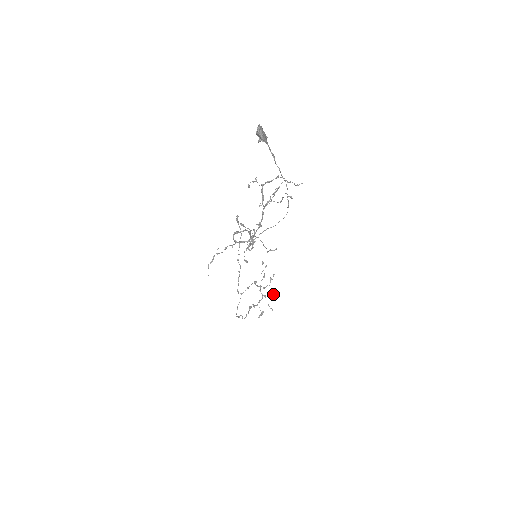
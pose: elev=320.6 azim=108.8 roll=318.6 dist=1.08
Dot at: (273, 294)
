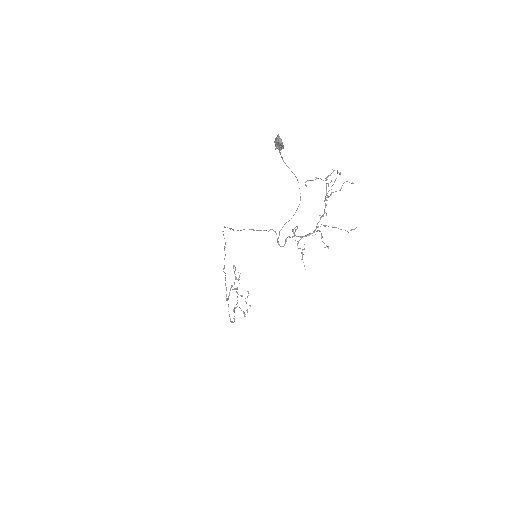
Dot at: (247, 291)
